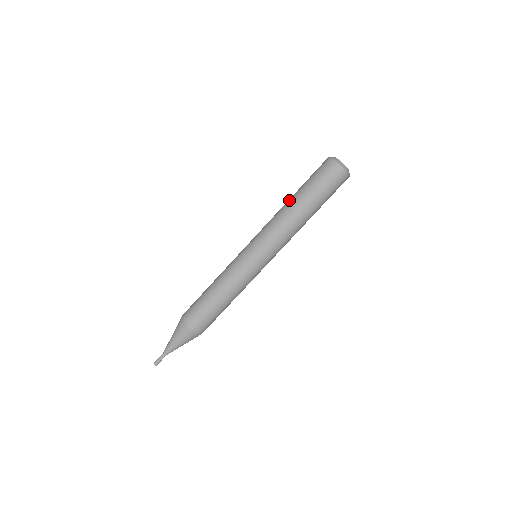
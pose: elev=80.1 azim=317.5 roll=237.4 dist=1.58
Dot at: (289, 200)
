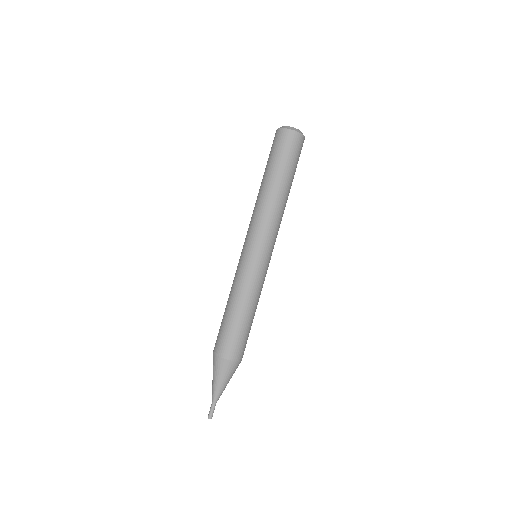
Dot at: (260, 187)
